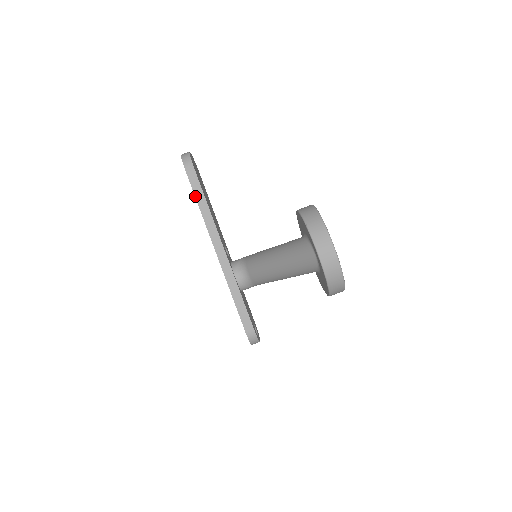
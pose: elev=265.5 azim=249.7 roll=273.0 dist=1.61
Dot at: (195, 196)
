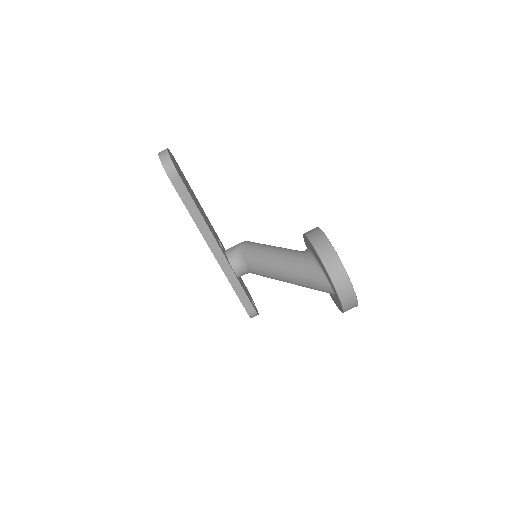
Dot at: (186, 207)
